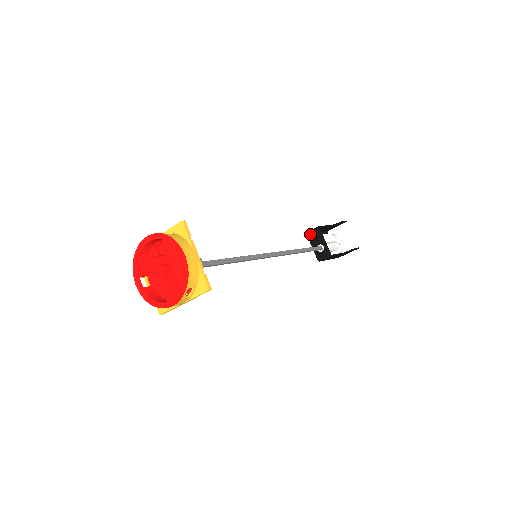
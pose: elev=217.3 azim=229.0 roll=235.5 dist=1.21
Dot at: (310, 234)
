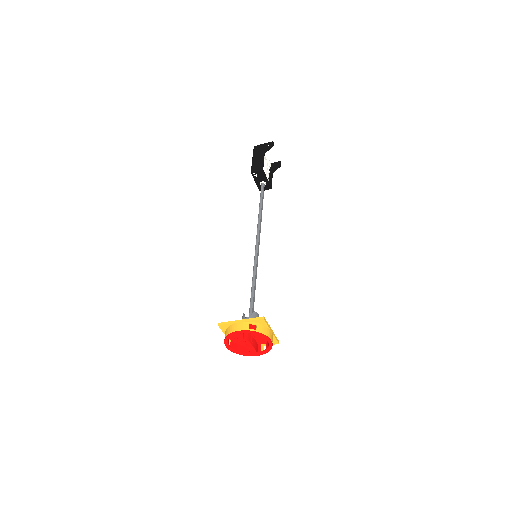
Dot at: (255, 174)
